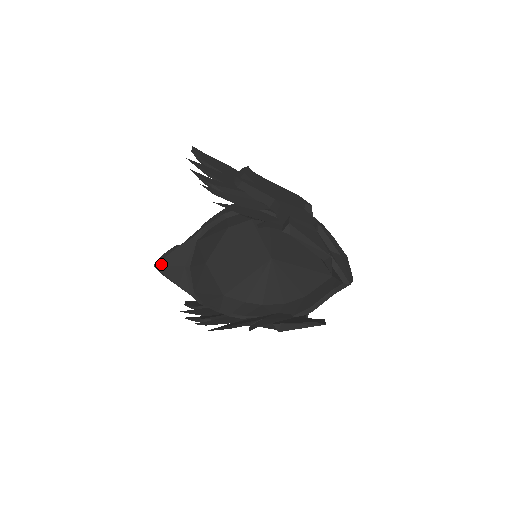
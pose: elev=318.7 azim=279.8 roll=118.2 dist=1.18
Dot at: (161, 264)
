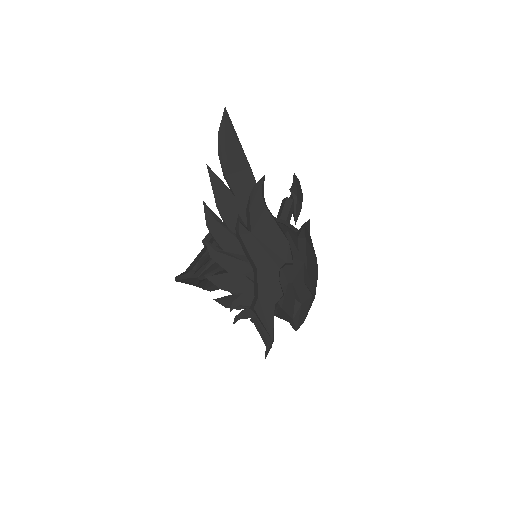
Dot at: (179, 281)
